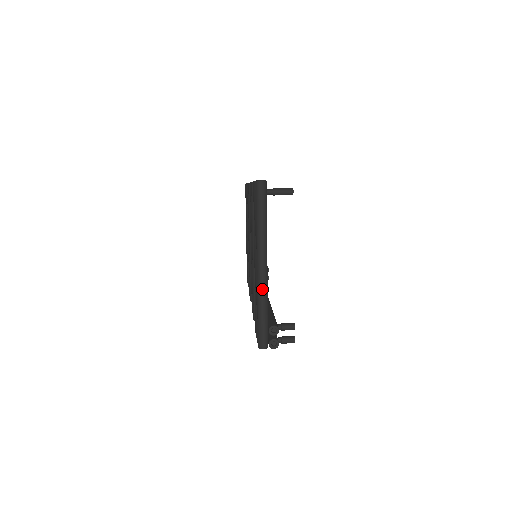
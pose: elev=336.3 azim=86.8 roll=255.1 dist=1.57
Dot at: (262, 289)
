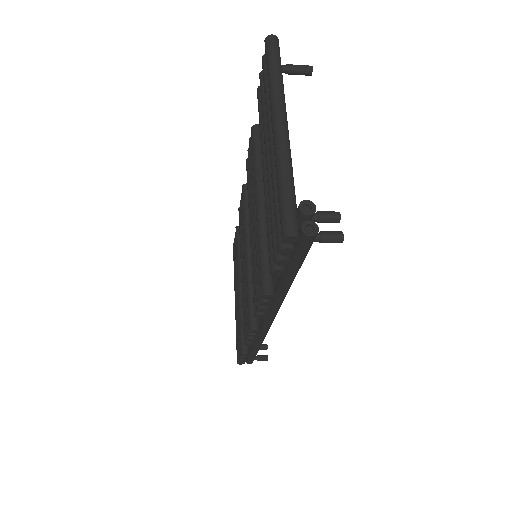
Dot at: (283, 149)
